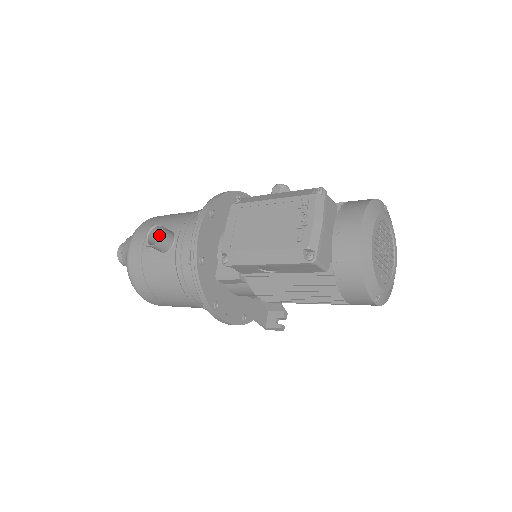
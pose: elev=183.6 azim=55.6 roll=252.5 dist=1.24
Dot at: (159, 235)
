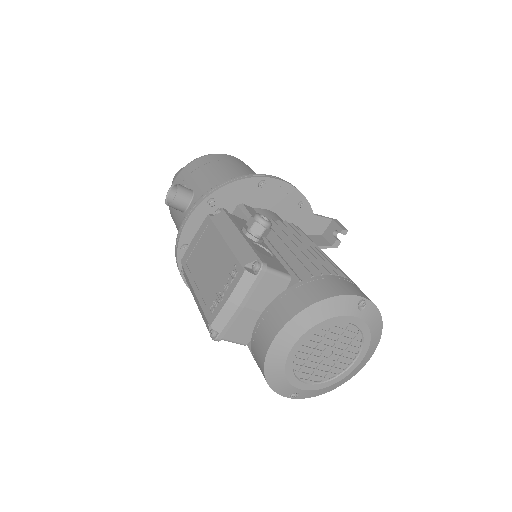
Dot at: occluded
